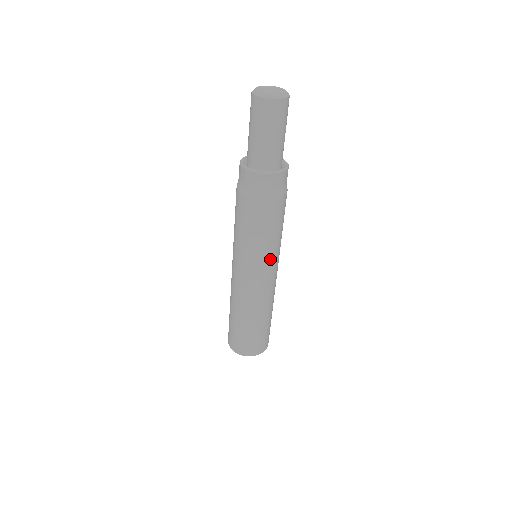
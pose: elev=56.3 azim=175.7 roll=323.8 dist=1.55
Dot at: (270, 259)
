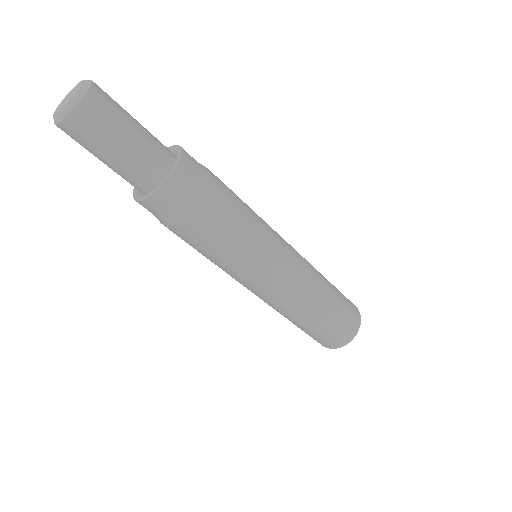
Dot at: (246, 273)
